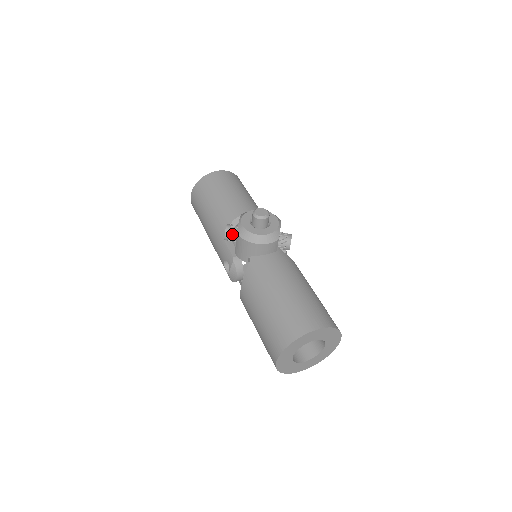
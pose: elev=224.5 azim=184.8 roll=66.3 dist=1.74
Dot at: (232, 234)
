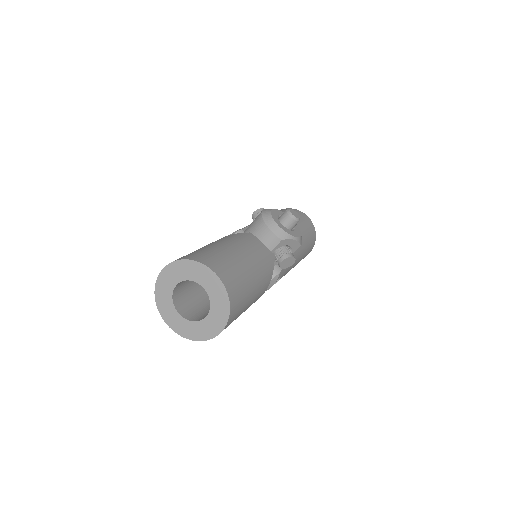
Dot at: occluded
